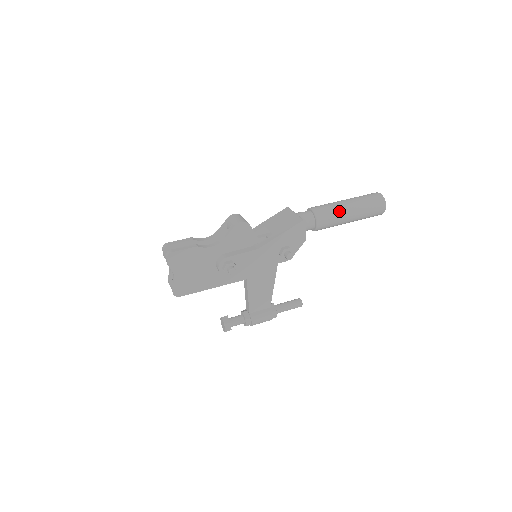
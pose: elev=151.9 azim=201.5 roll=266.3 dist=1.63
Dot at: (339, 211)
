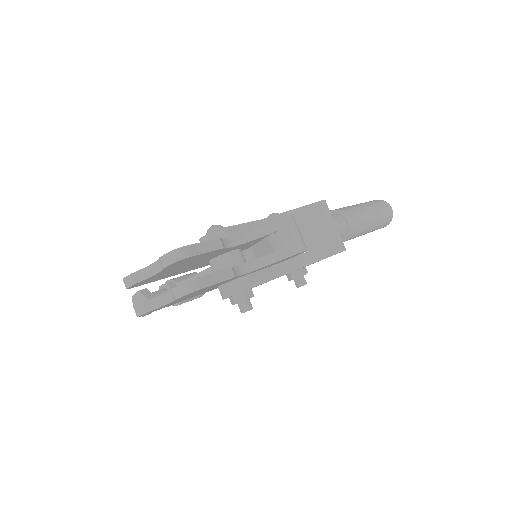
Dot at: (364, 230)
